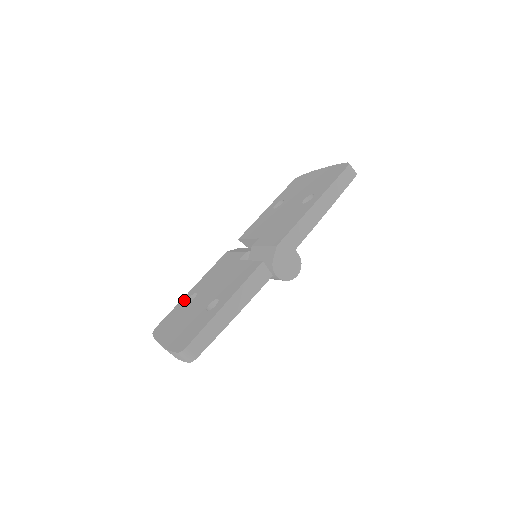
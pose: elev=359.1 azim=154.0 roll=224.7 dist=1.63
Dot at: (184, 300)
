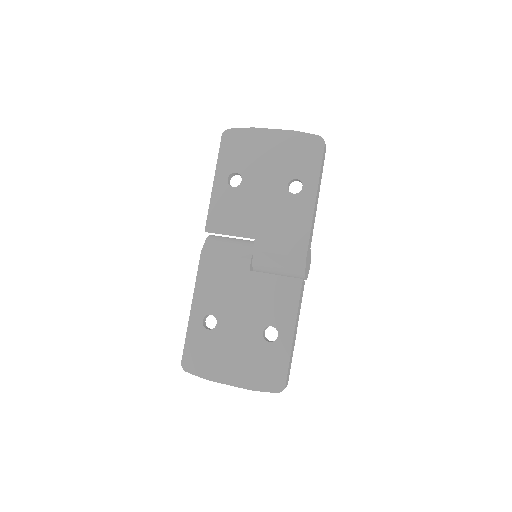
Dot at: (197, 325)
